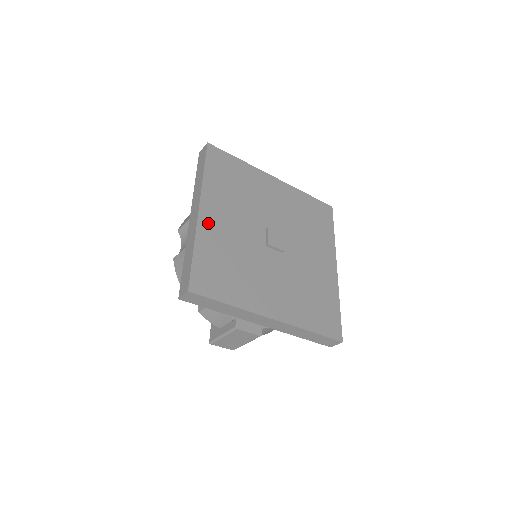
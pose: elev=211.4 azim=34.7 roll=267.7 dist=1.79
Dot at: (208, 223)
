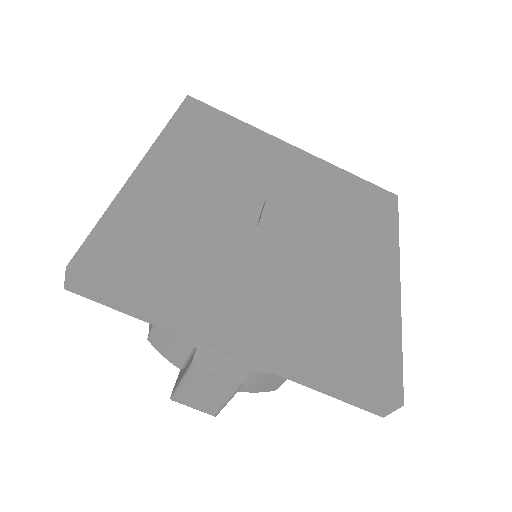
Dot at: (151, 181)
